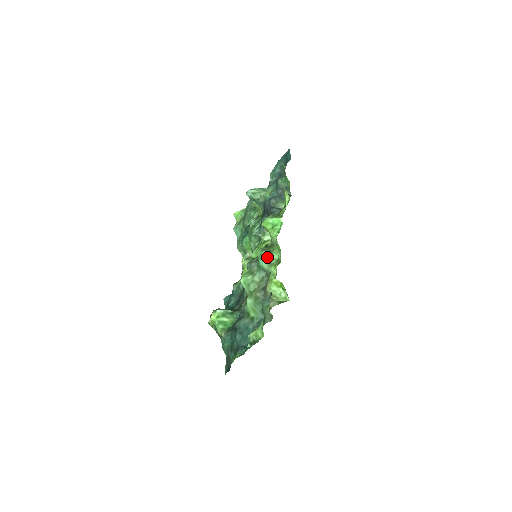
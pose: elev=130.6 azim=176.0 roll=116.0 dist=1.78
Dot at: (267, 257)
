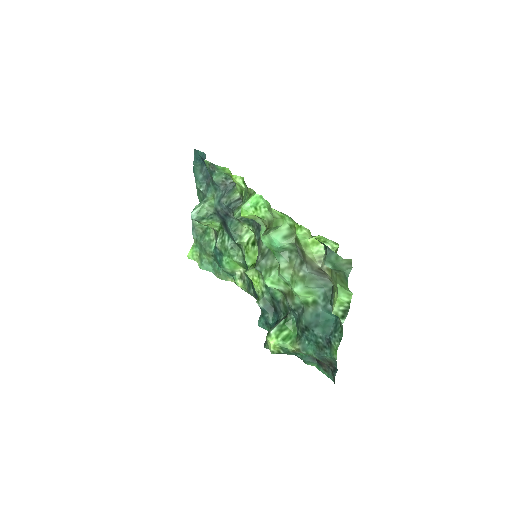
Dot at: (278, 234)
